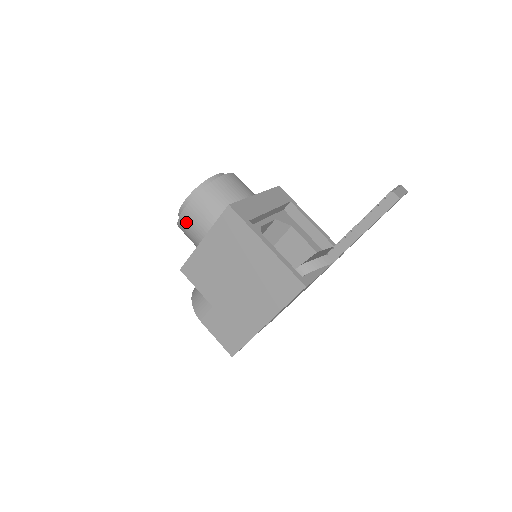
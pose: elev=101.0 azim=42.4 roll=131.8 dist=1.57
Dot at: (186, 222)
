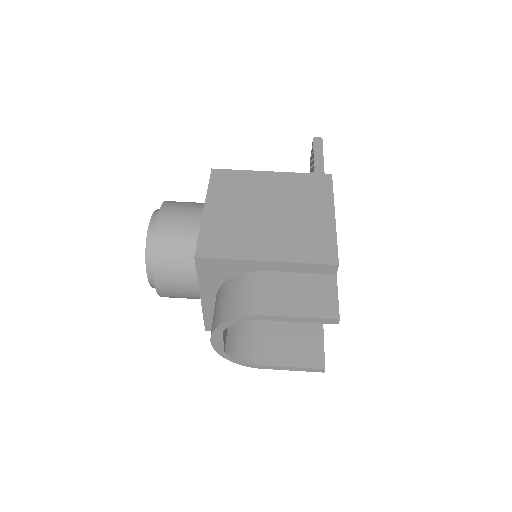
Dot at: (167, 224)
